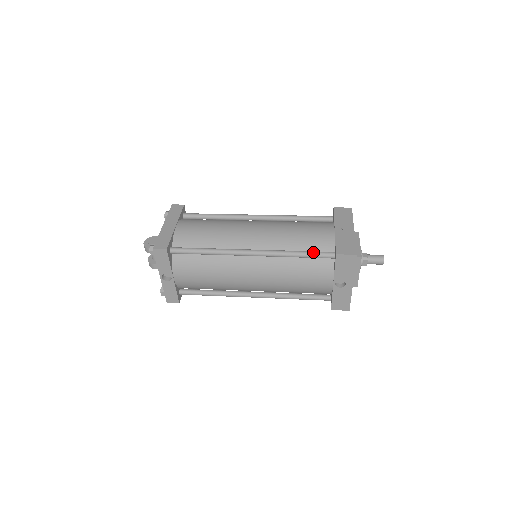
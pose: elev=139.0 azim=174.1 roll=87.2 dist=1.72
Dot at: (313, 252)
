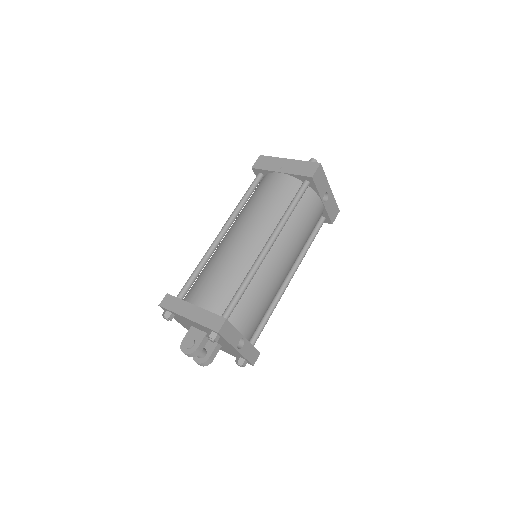
Dot at: (296, 196)
